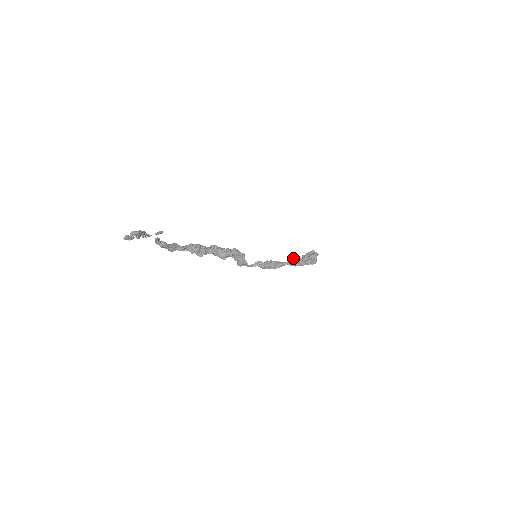
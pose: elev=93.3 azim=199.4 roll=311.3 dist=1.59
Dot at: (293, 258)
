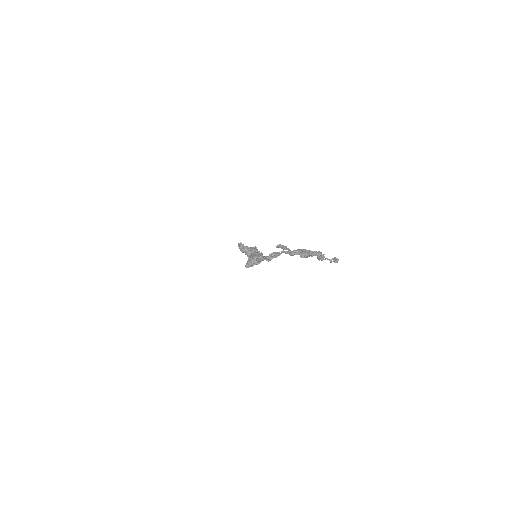
Dot at: (250, 253)
